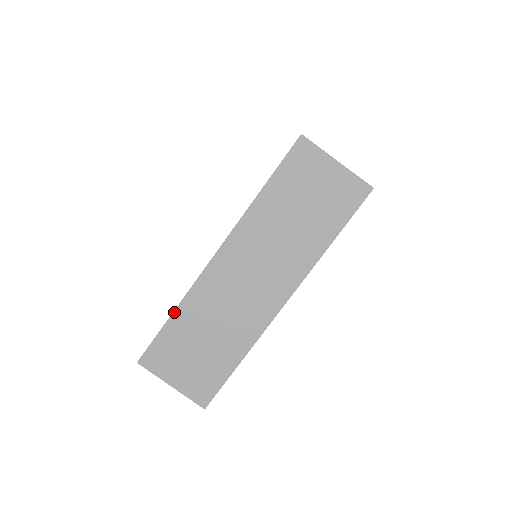
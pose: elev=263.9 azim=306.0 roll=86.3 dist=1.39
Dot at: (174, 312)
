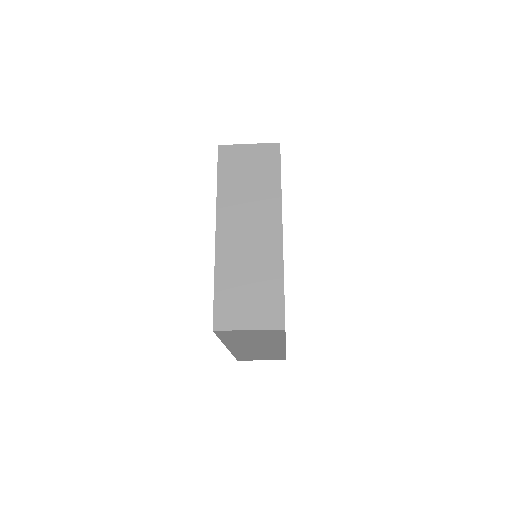
Dot at: (233, 355)
